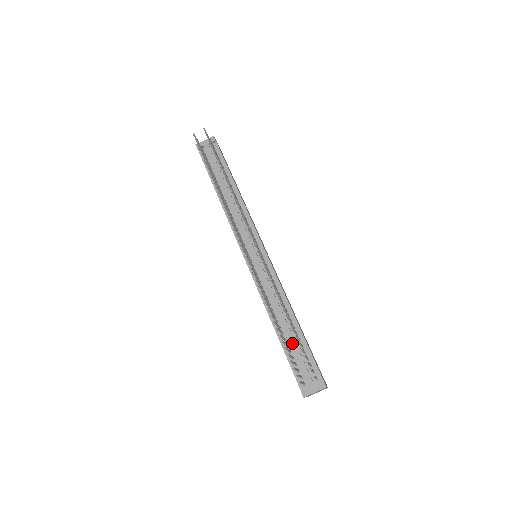
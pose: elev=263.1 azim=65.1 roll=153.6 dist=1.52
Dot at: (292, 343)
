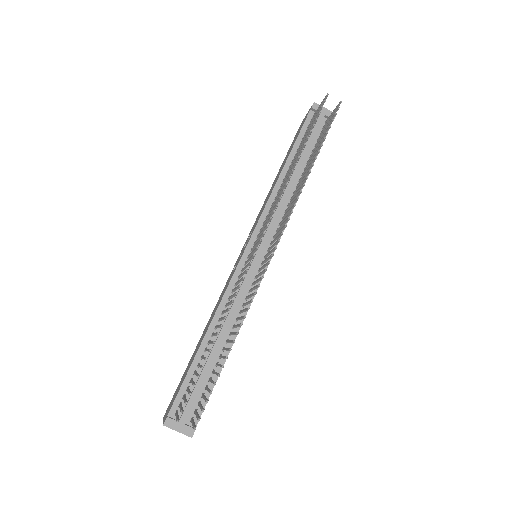
Dot at: (205, 368)
